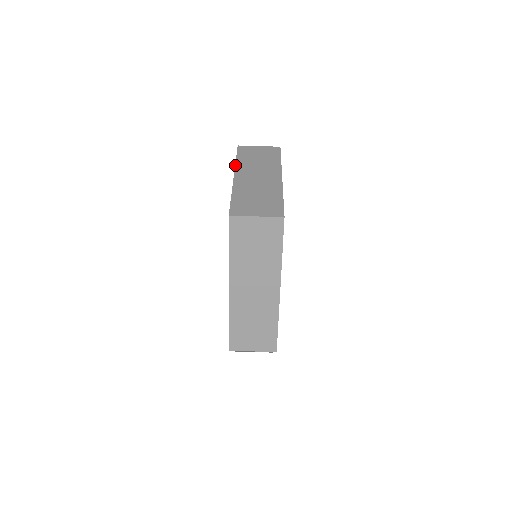
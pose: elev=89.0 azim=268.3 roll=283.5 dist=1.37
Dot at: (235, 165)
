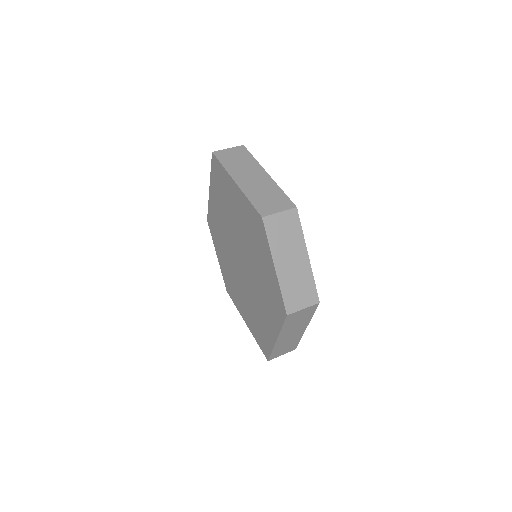
Dot at: occluded
